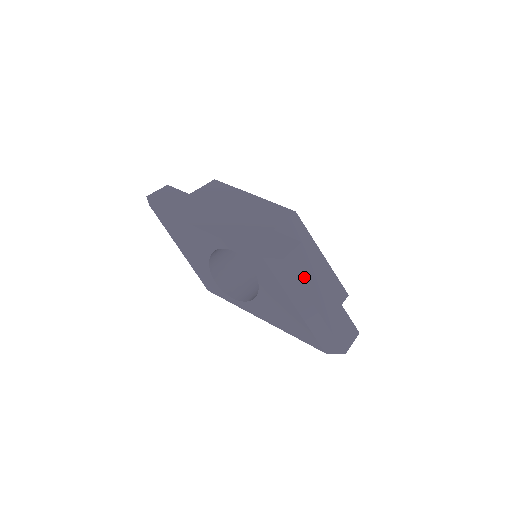
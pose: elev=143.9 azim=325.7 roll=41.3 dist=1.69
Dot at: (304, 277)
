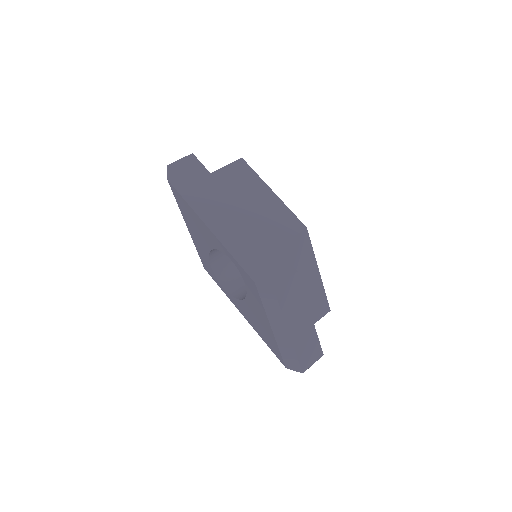
Dot at: (288, 306)
